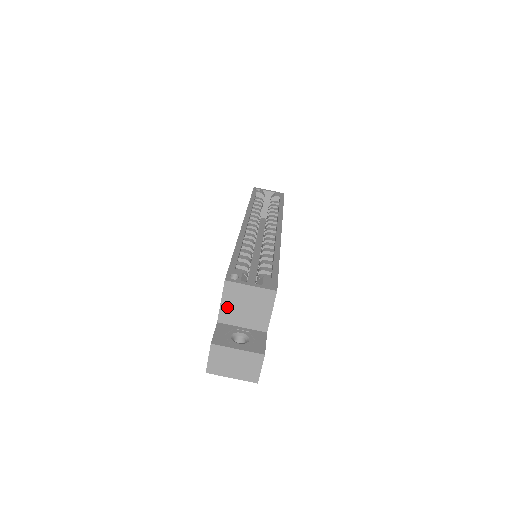
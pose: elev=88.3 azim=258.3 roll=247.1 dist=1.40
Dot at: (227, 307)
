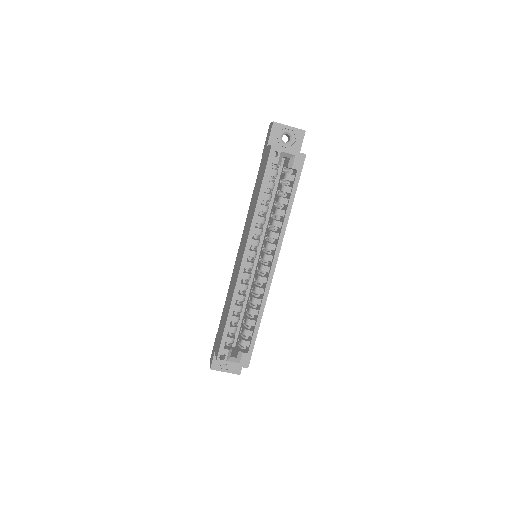
Dot at: occluded
